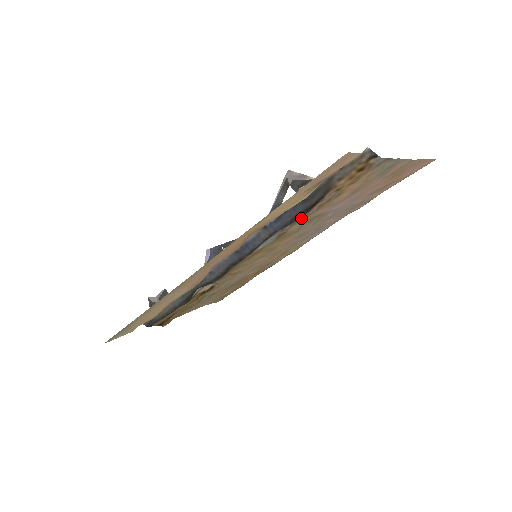
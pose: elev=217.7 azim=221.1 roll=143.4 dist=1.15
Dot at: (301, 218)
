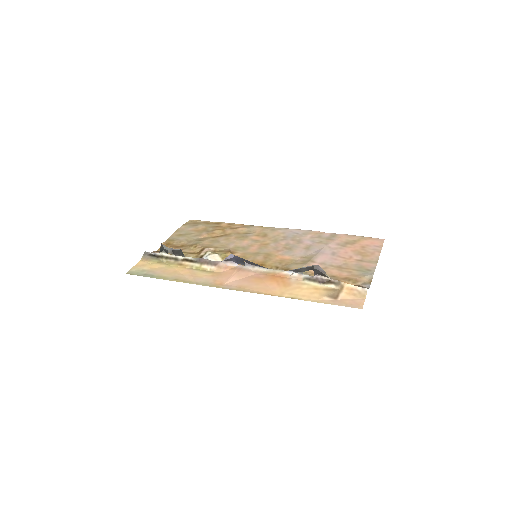
Dot at: occluded
